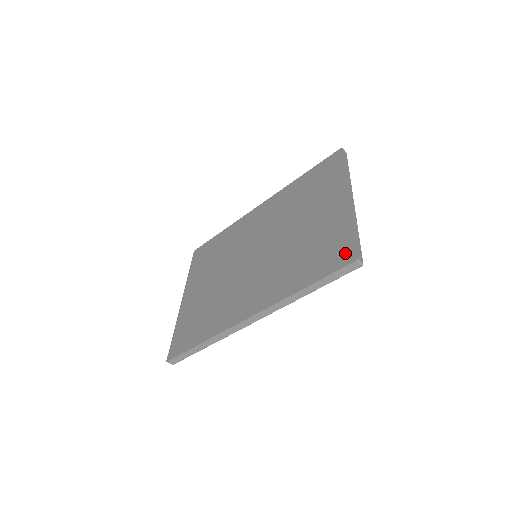
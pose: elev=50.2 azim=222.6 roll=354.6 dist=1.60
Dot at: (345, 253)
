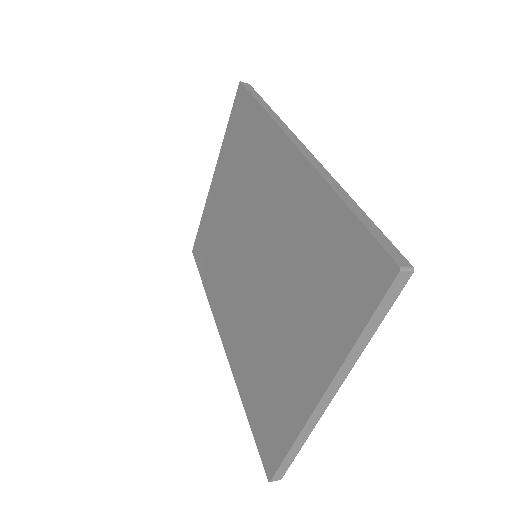
Dot at: (270, 455)
